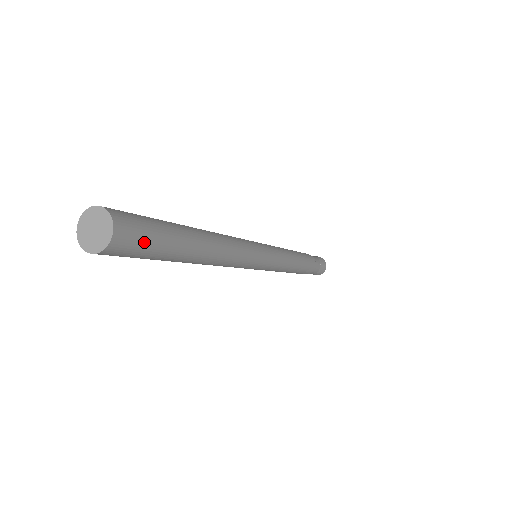
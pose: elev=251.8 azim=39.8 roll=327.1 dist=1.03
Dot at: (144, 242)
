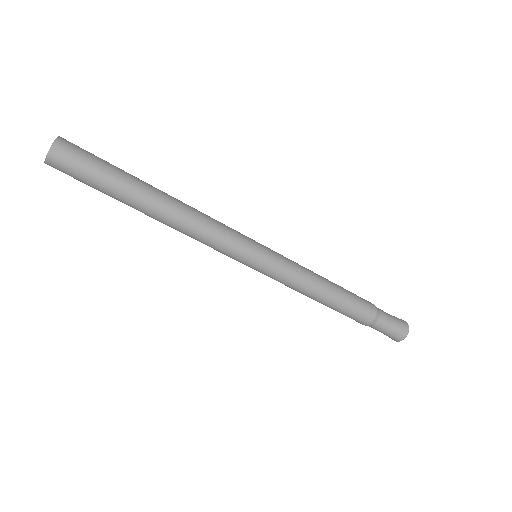
Dot at: (85, 157)
